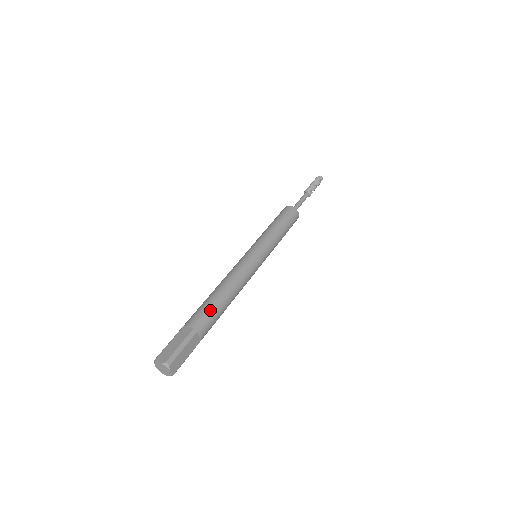
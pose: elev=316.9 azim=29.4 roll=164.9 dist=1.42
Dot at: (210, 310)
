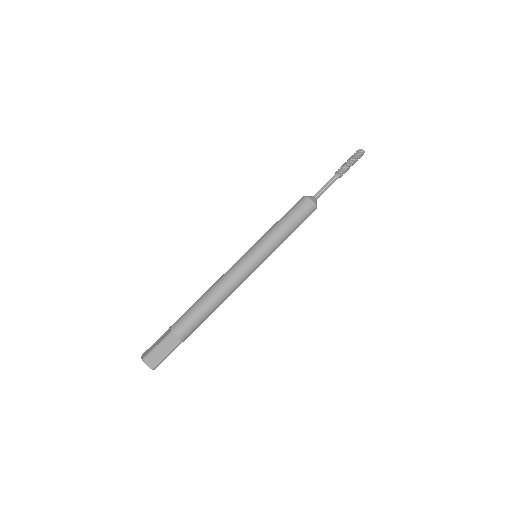
Dot at: (200, 323)
